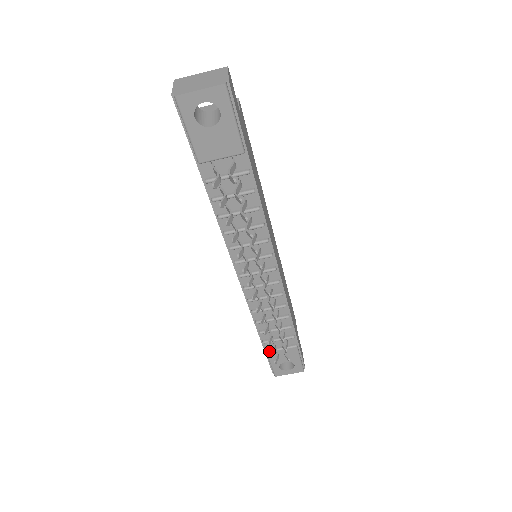
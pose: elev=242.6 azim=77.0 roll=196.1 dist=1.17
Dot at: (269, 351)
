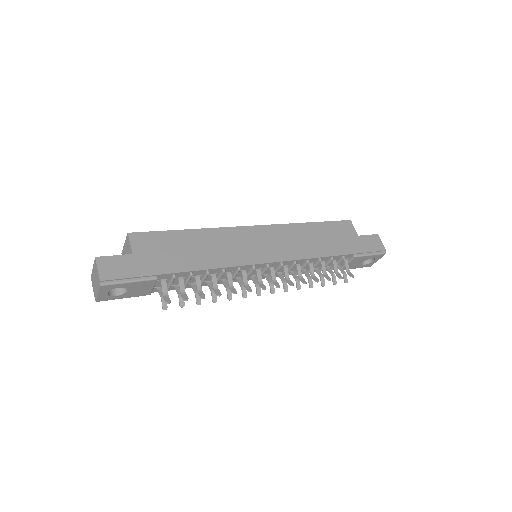
Dot at: occluded
